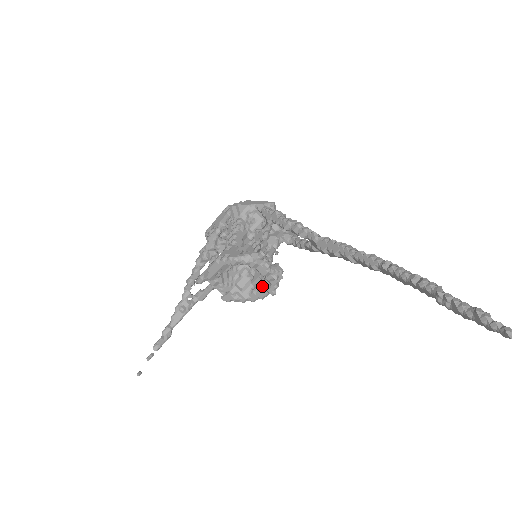
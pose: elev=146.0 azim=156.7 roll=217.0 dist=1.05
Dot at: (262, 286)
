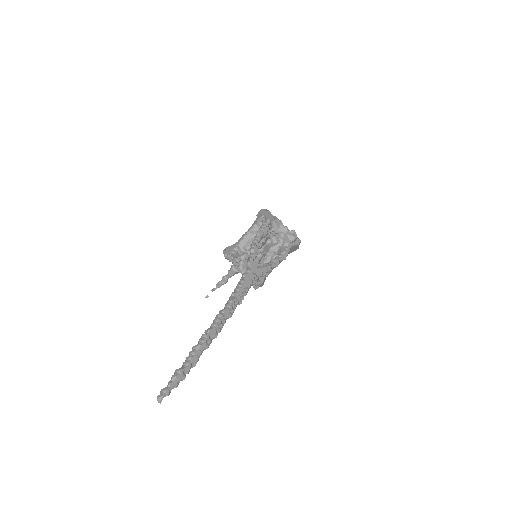
Dot at: occluded
